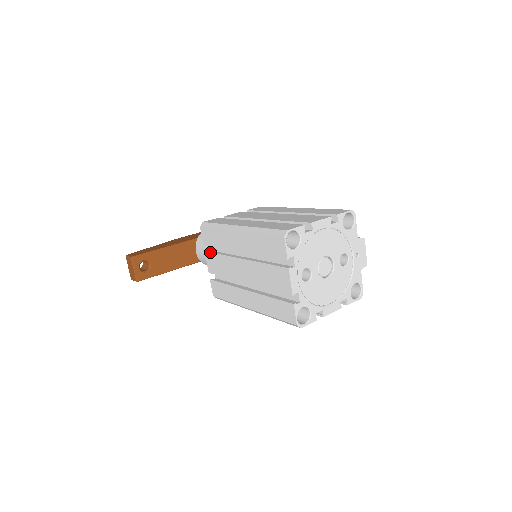
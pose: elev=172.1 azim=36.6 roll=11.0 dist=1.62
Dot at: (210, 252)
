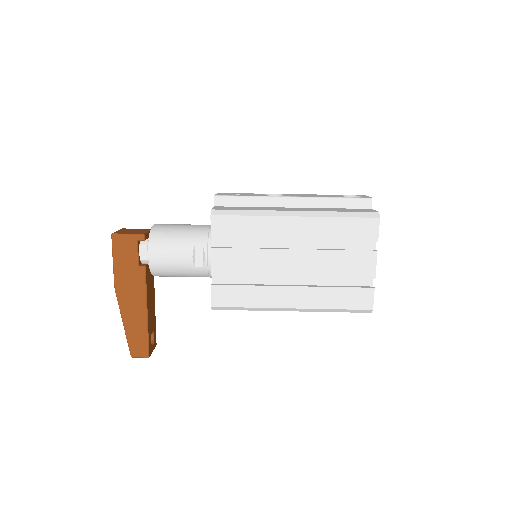
Dot at: occluded
